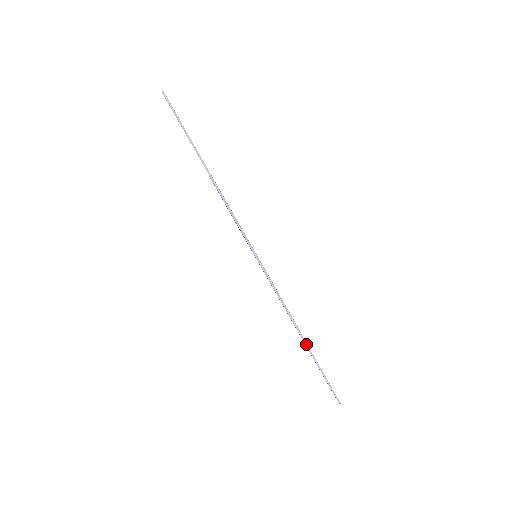
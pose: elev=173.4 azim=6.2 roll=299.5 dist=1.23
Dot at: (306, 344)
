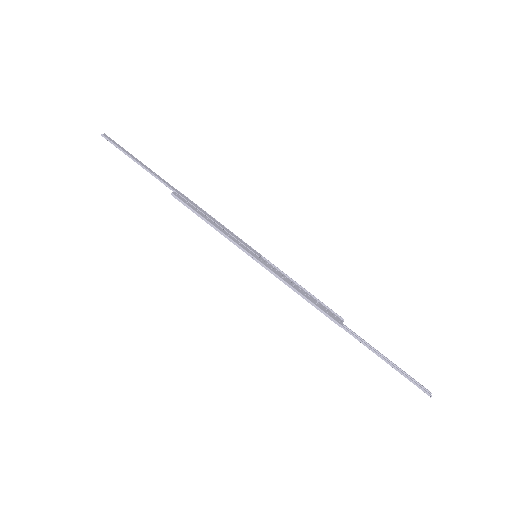
Dot at: (354, 336)
